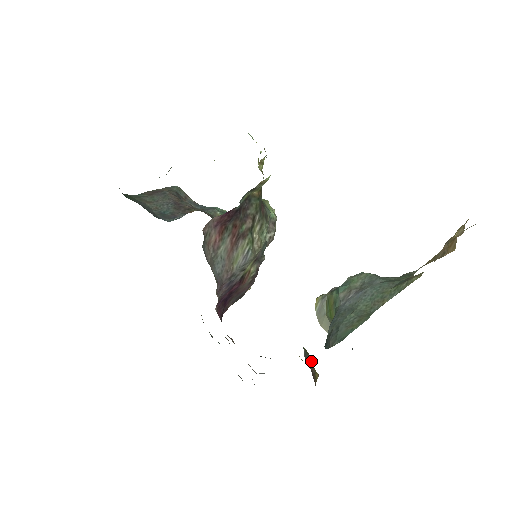
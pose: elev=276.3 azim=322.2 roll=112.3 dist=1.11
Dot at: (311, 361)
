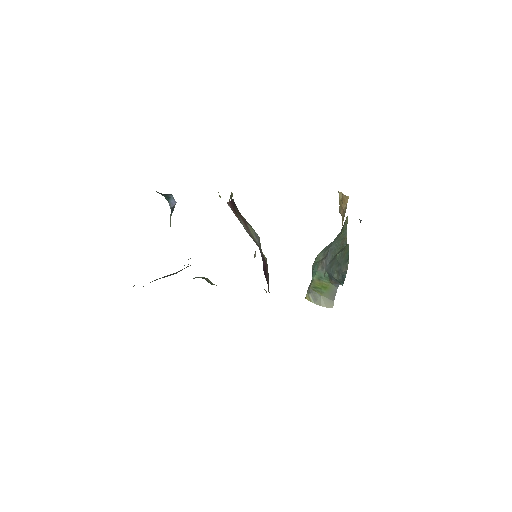
Dot at: occluded
